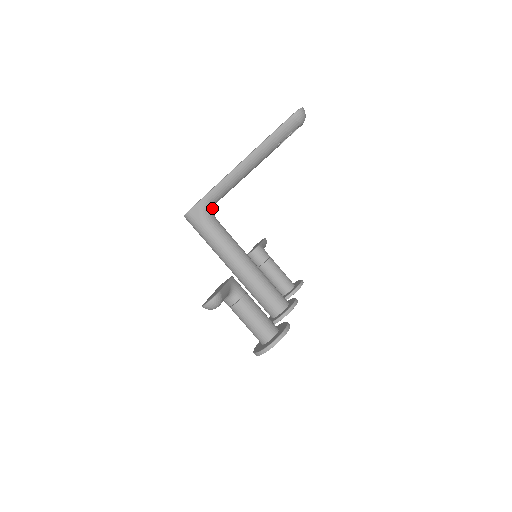
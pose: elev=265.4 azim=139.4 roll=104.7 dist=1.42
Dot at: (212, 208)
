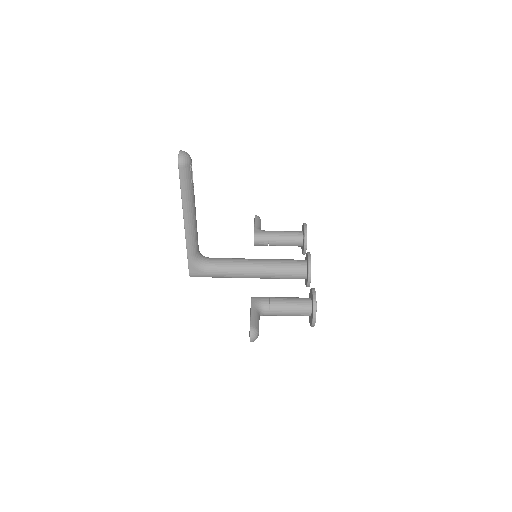
Dot at: (200, 257)
